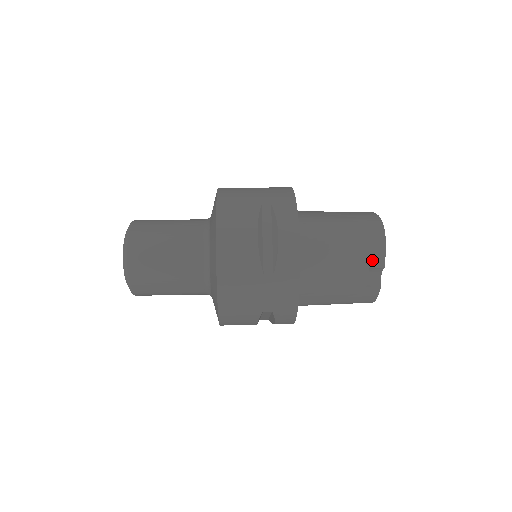
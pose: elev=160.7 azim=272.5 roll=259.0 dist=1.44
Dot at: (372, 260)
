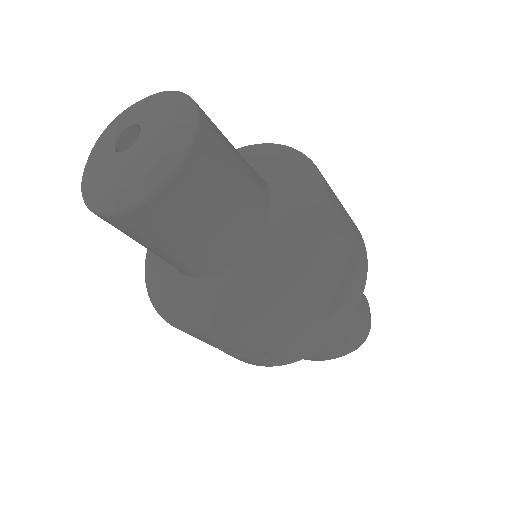
Dot at: occluded
